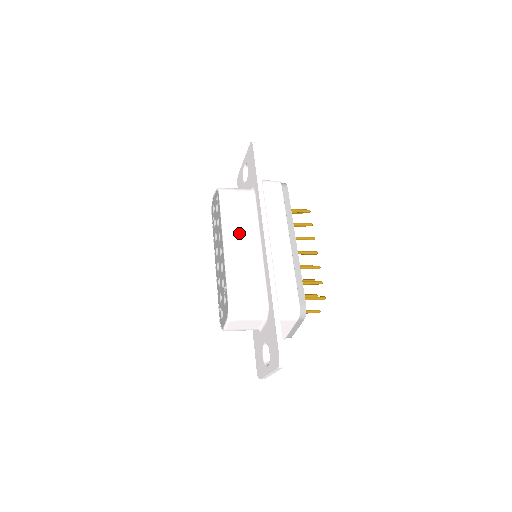
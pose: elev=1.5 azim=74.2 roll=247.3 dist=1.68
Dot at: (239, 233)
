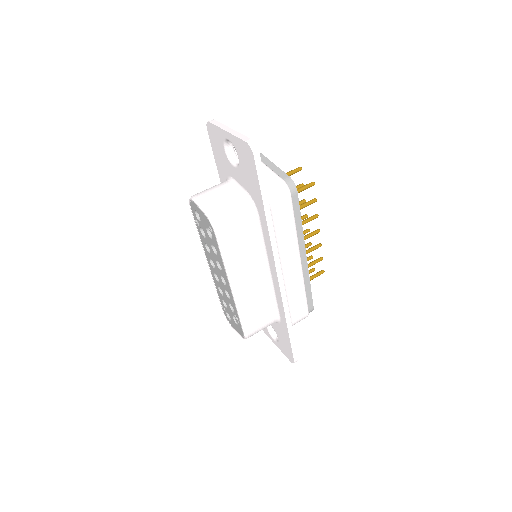
Dot at: (246, 269)
